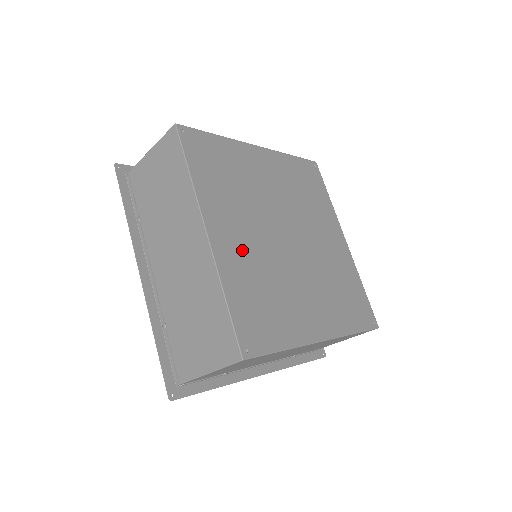
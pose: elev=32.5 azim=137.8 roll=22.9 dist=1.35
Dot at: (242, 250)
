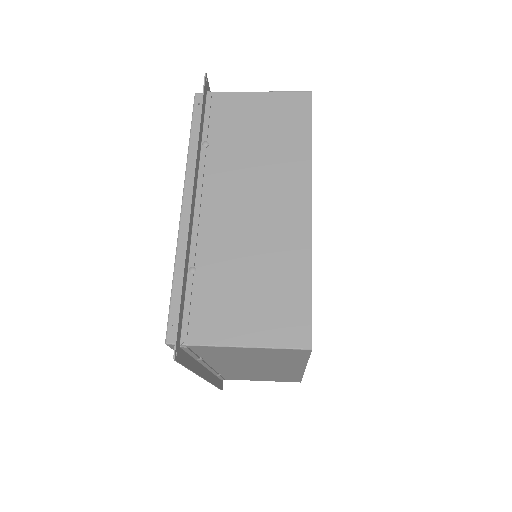
Dot at: occluded
